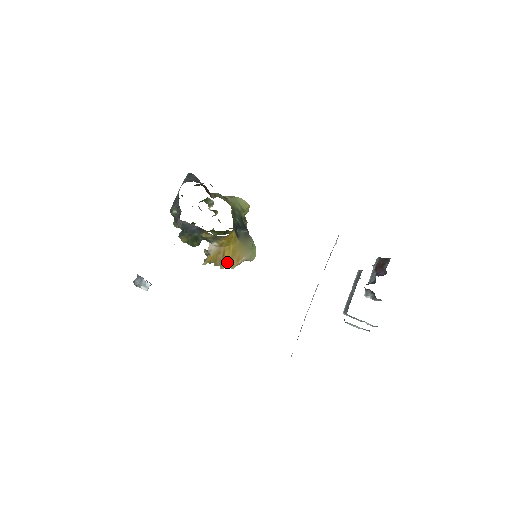
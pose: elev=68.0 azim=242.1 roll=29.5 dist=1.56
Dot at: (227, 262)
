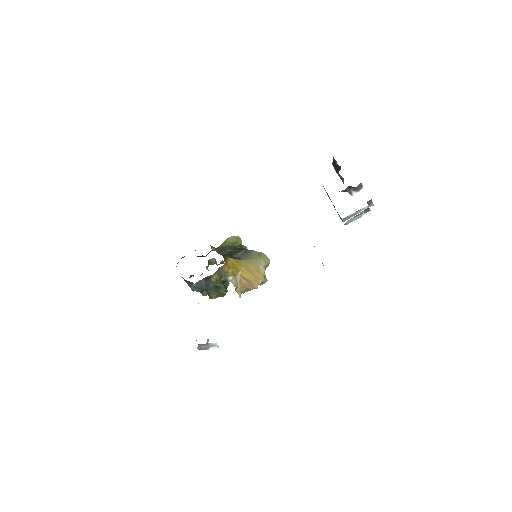
Dot at: (254, 281)
